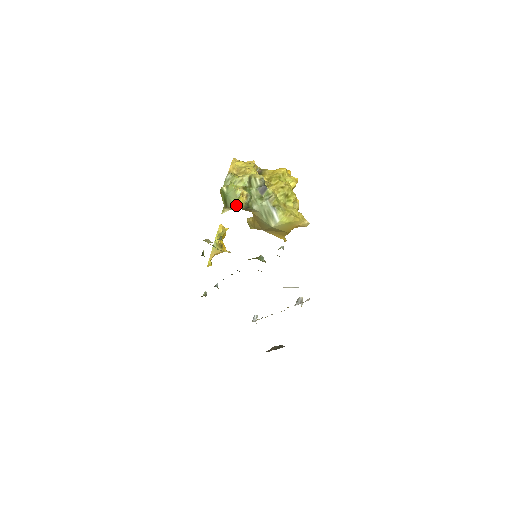
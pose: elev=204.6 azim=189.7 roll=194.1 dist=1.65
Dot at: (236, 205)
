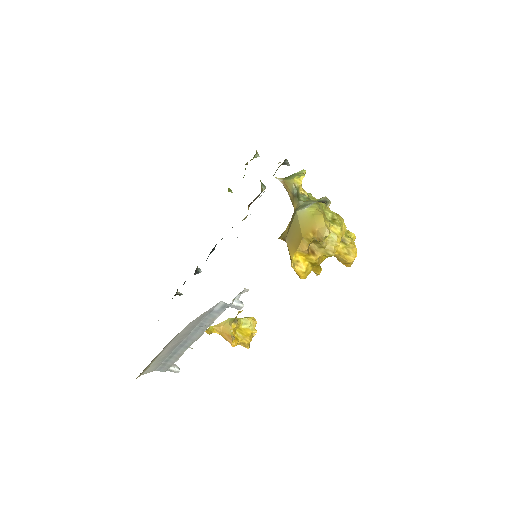
Dot at: (291, 178)
